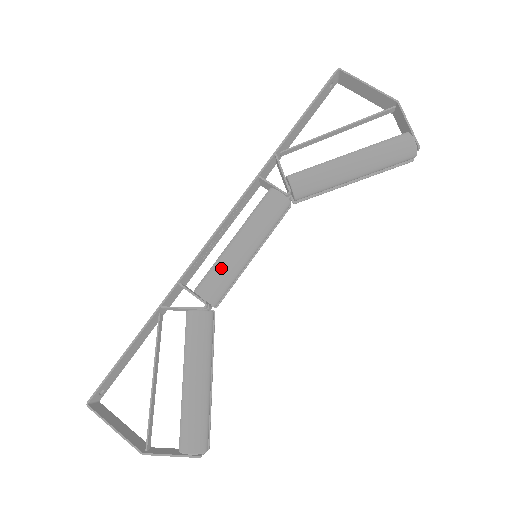
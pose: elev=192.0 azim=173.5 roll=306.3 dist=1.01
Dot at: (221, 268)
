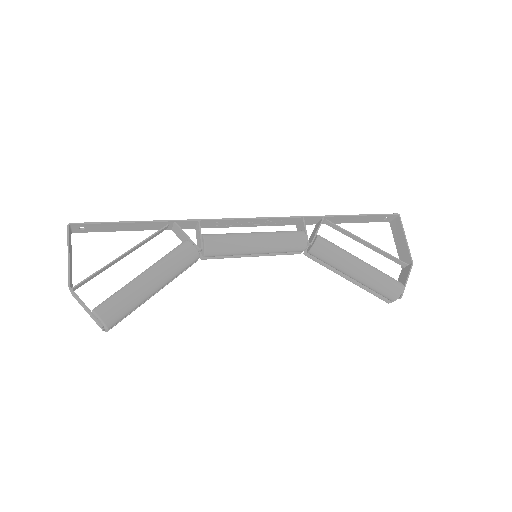
Dot at: (232, 239)
